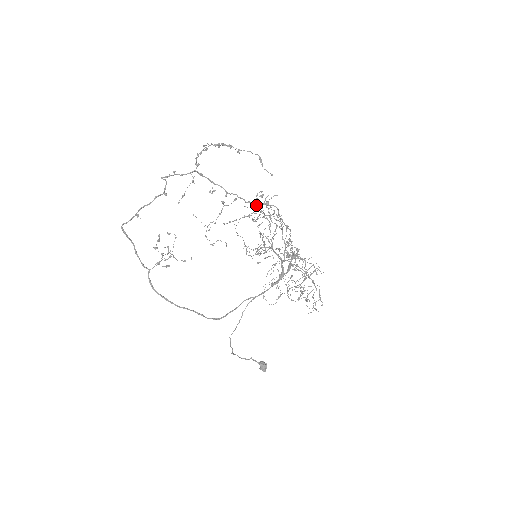
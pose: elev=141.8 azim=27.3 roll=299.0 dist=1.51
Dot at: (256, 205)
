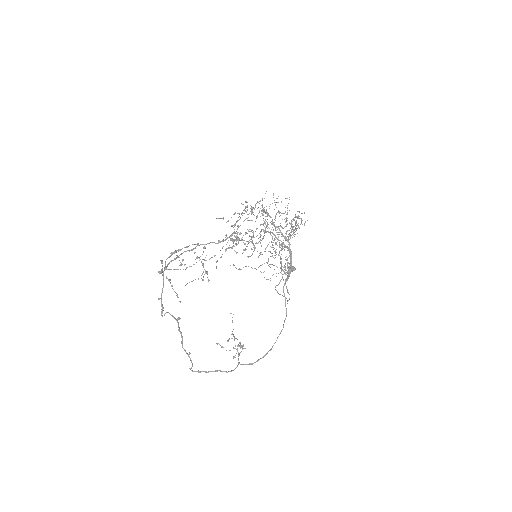
Dot at: occluded
